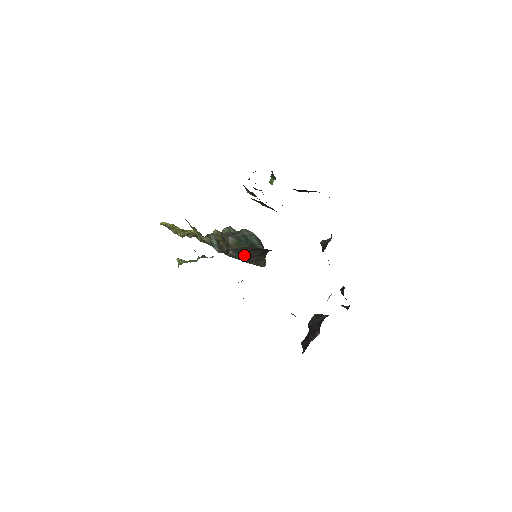
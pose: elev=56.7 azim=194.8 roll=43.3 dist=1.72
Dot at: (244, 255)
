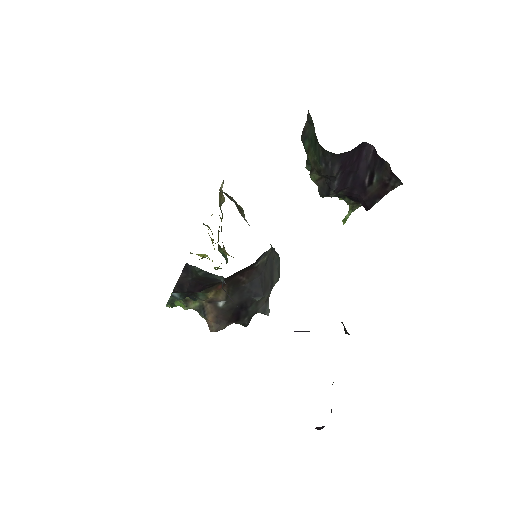
Dot at: occluded
